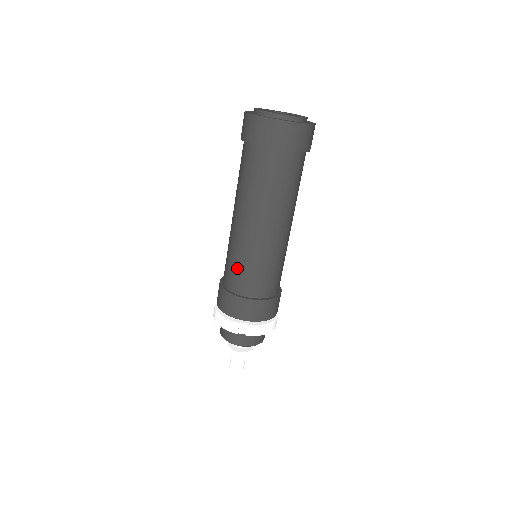
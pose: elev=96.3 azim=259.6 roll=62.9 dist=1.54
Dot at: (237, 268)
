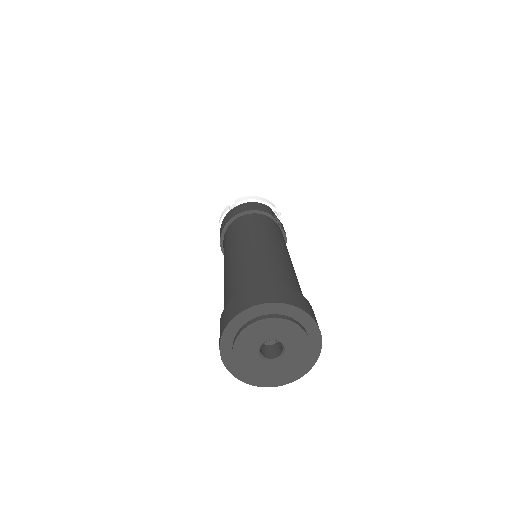
Dot at: occluded
